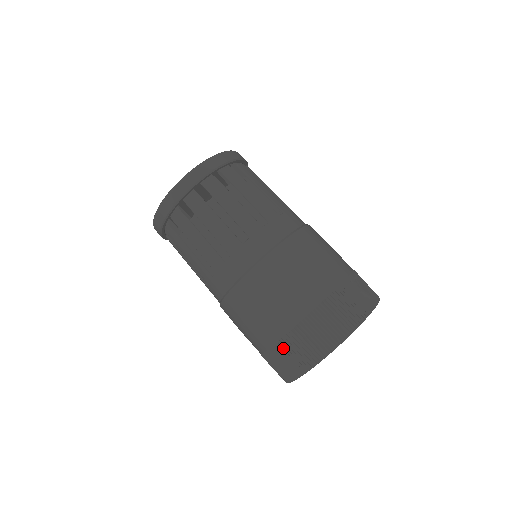
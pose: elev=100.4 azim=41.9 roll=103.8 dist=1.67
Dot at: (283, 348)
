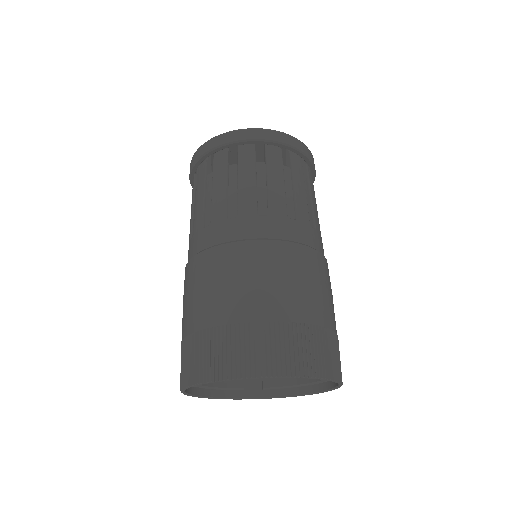
Dot at: (284, 332)
